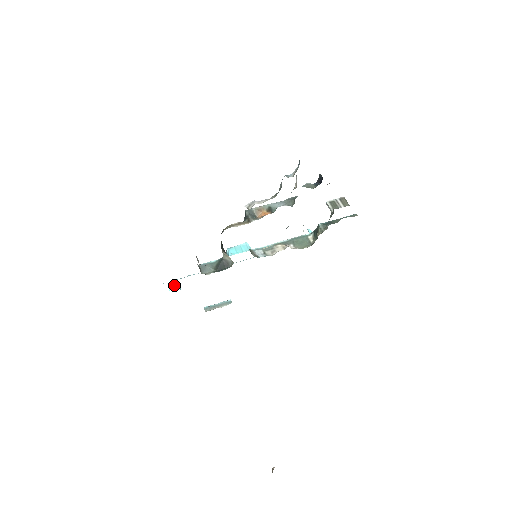
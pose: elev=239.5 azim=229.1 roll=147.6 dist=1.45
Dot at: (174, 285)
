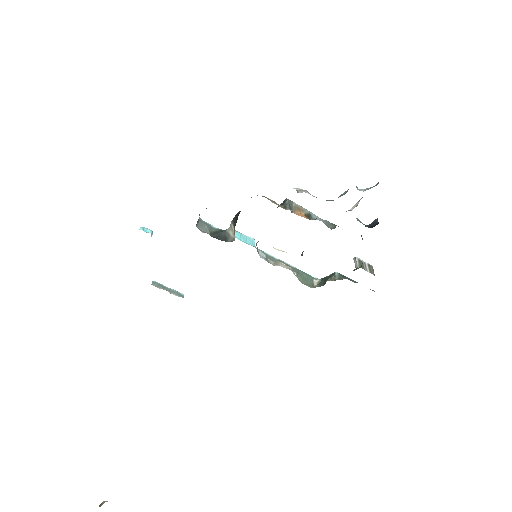
Dot at: (148, 229)
